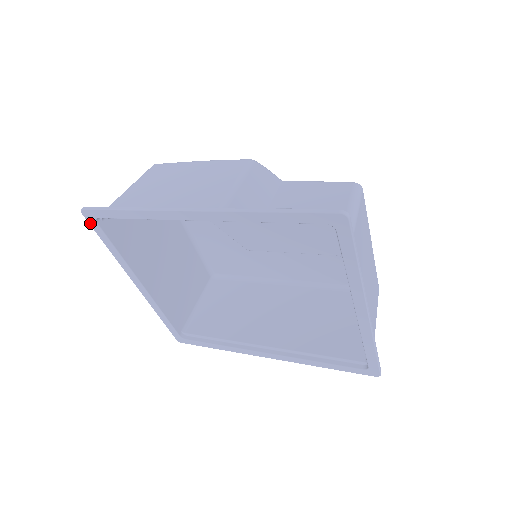
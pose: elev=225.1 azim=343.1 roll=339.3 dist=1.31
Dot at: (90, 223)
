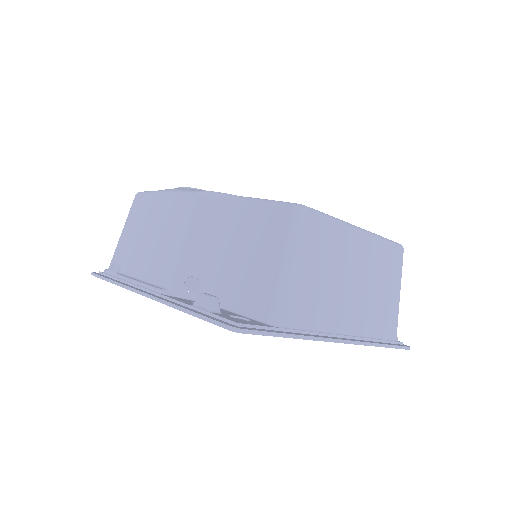
Dot at: occluded
